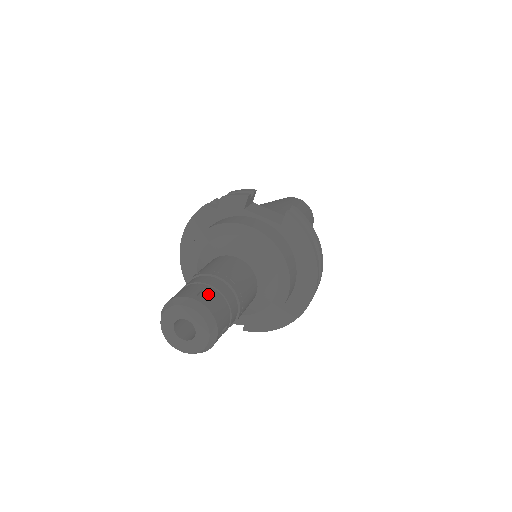
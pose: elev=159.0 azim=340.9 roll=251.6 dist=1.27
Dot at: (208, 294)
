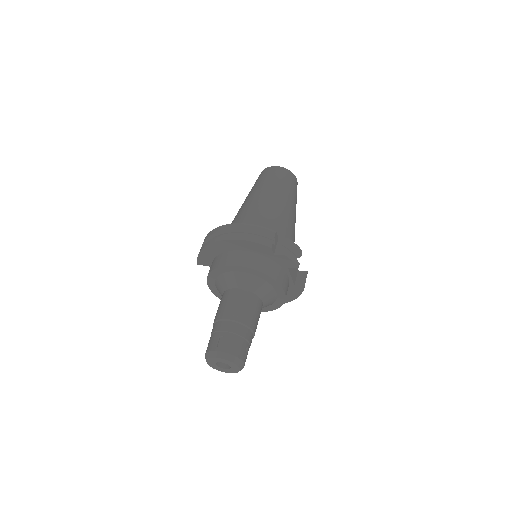
Dot at: (247, 353)
